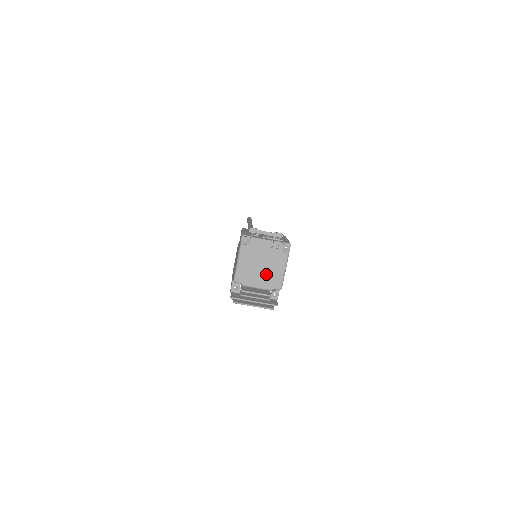
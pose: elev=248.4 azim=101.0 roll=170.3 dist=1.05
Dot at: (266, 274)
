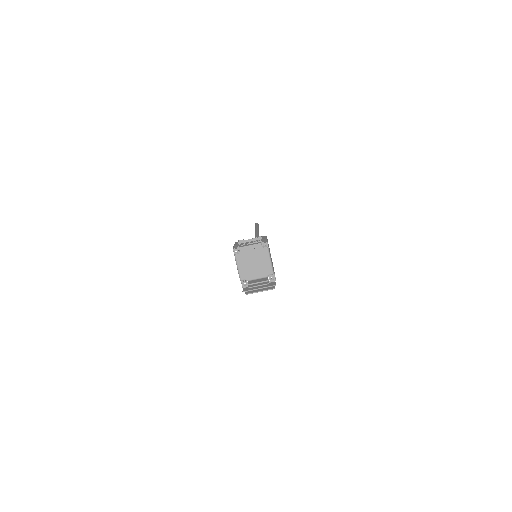
Dot at: (259, 268)
